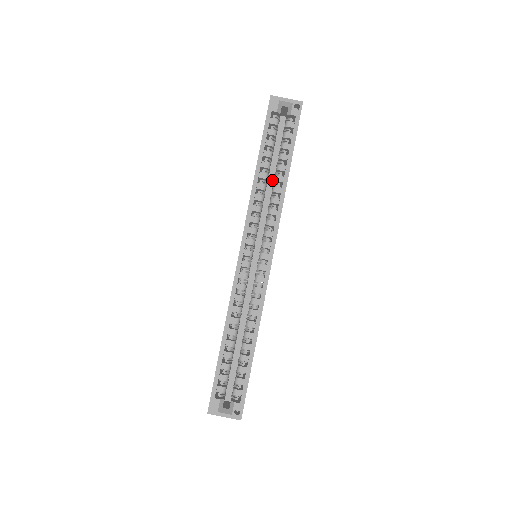
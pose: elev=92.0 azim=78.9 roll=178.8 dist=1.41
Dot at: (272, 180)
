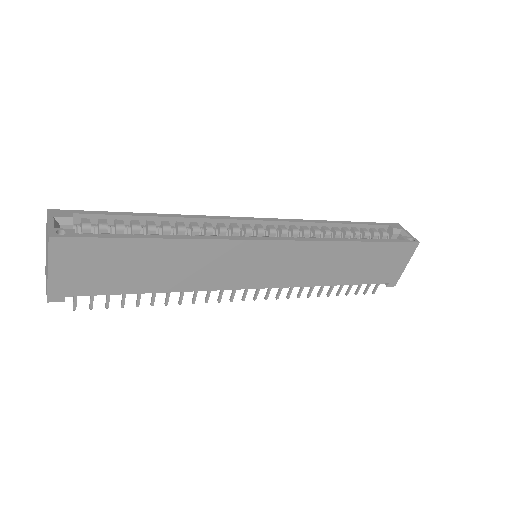
Dot at: occluded
